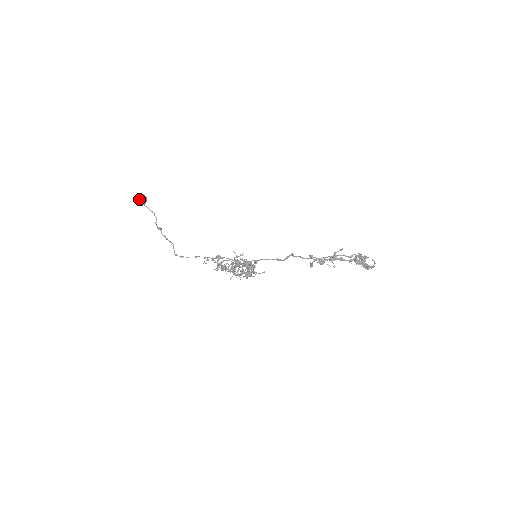
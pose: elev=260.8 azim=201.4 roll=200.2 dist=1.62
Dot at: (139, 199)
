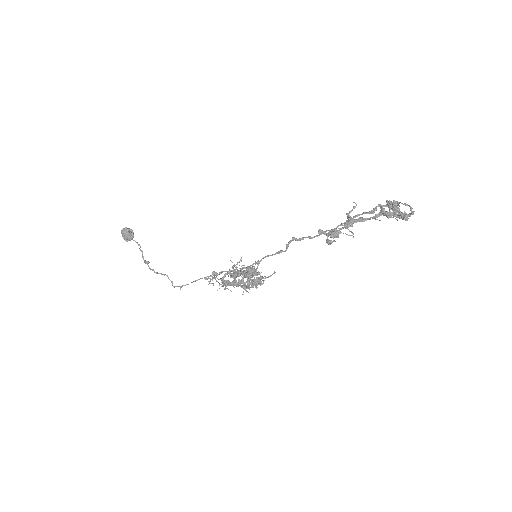
Dot at: (123, 235)
